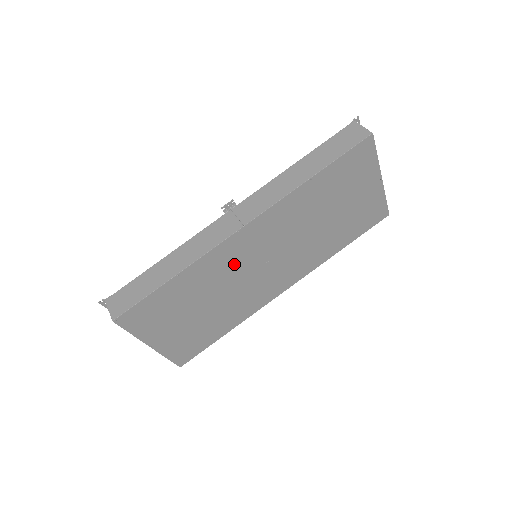
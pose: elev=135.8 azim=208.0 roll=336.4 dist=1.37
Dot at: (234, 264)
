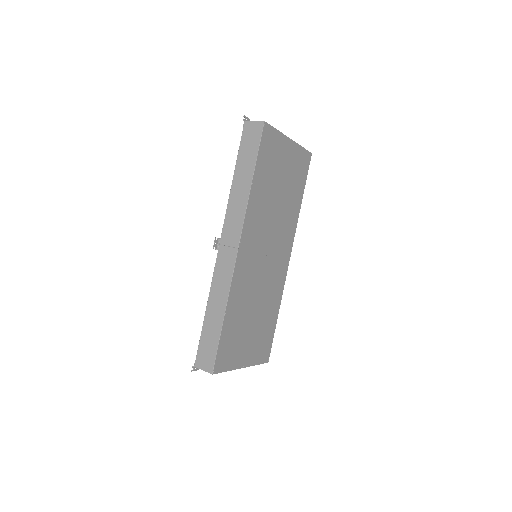
Dot at: (250, 275)
